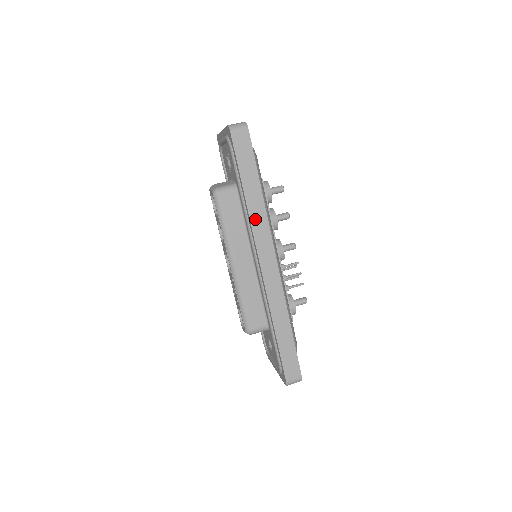
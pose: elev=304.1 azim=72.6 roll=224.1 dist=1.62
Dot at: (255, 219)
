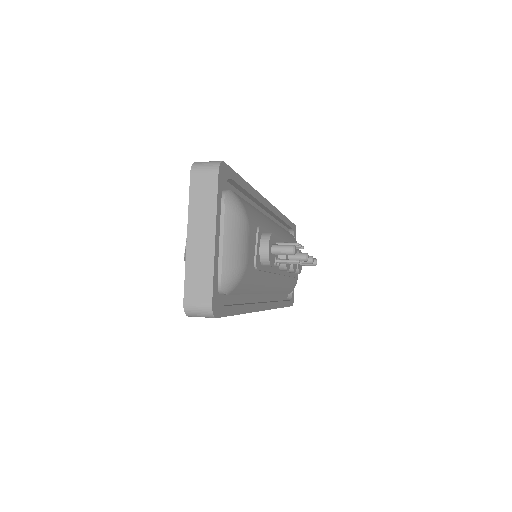
Dot at: occluded
